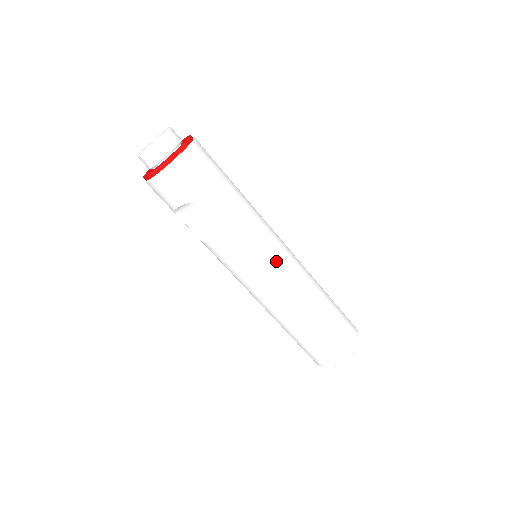
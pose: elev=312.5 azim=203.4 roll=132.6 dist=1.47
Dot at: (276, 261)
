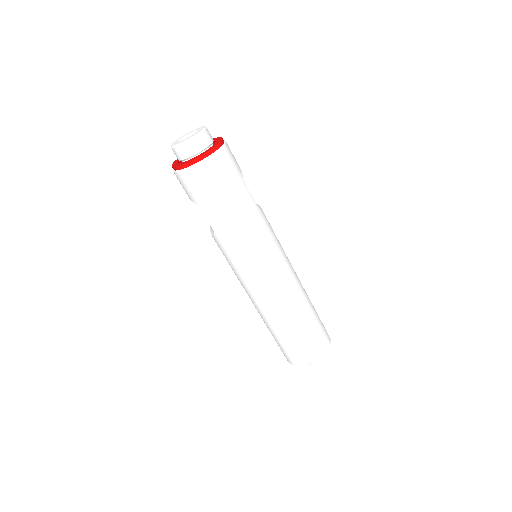
Dot at: (257, 275)
